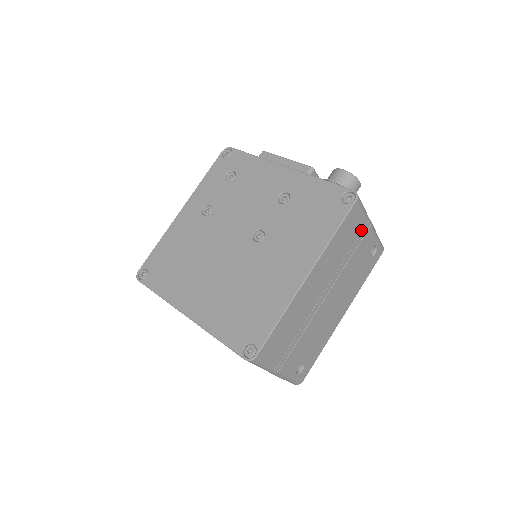
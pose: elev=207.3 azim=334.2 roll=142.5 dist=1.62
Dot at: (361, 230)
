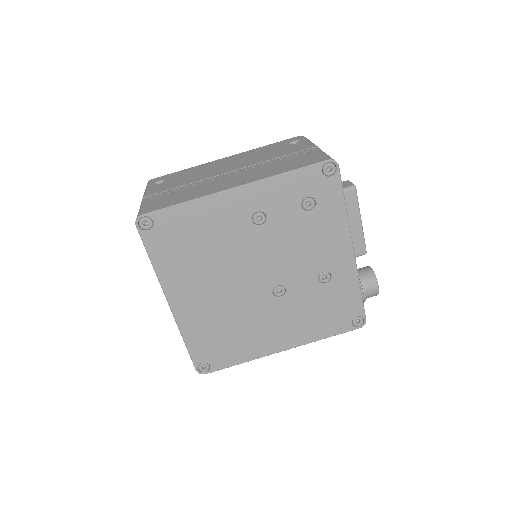
Dot at: occluded
